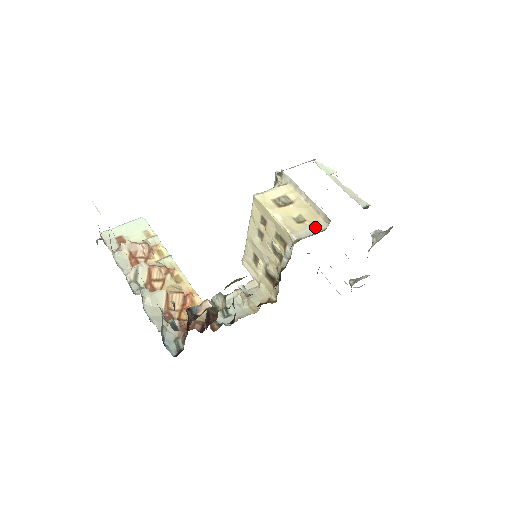
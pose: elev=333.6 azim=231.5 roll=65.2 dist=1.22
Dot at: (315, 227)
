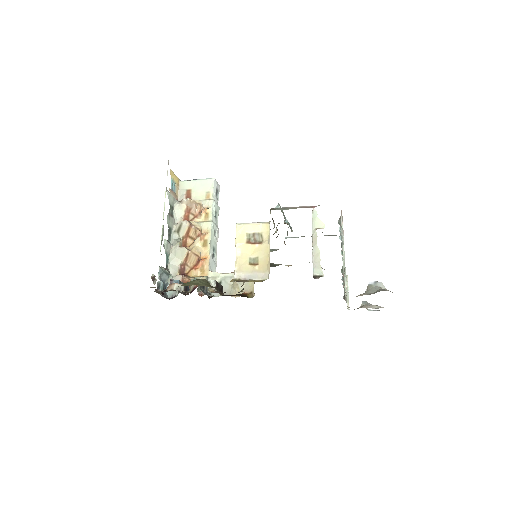
Dot at: (259, 274)
